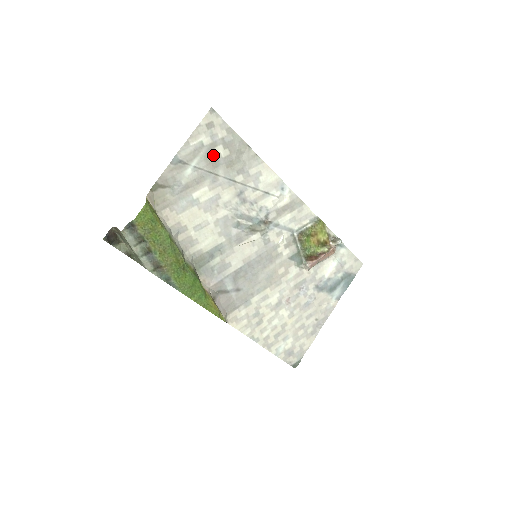
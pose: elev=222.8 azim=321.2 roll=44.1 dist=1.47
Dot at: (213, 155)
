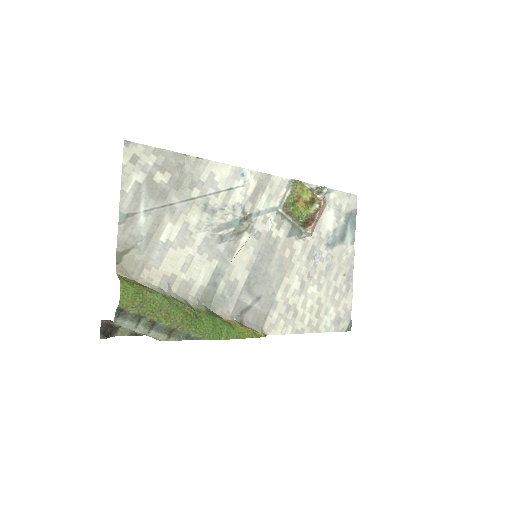
Dot at: (156, 187)
